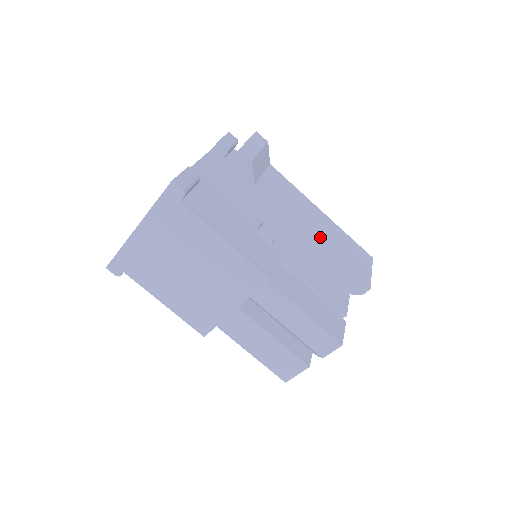
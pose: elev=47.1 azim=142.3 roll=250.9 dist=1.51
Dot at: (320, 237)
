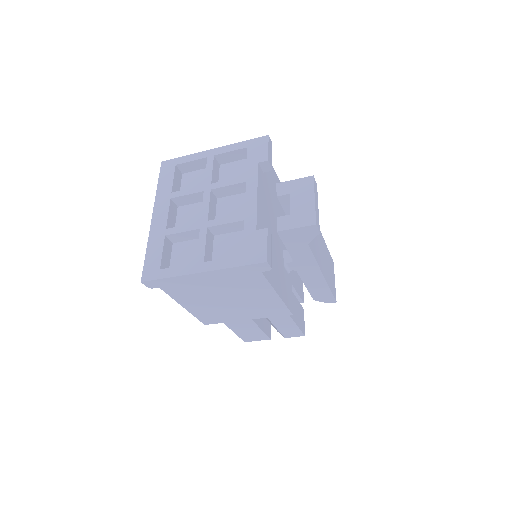
Dot at: (324, 270)
